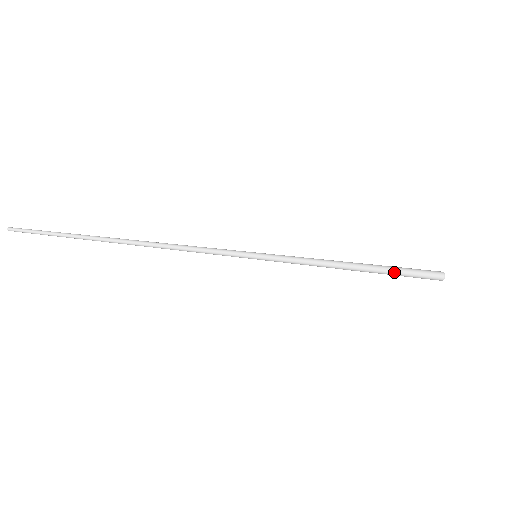
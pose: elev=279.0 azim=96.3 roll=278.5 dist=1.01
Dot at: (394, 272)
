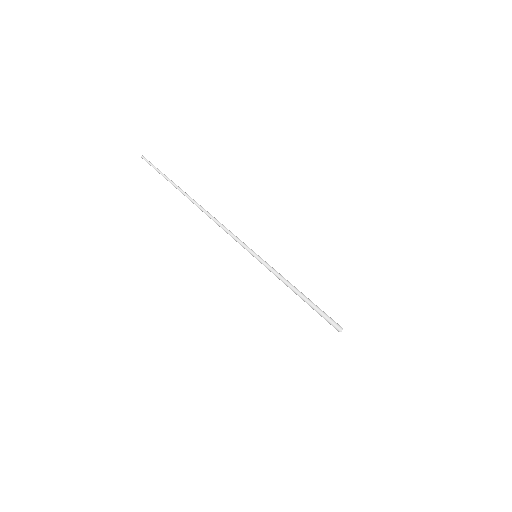
Dot at: (317, 312)
